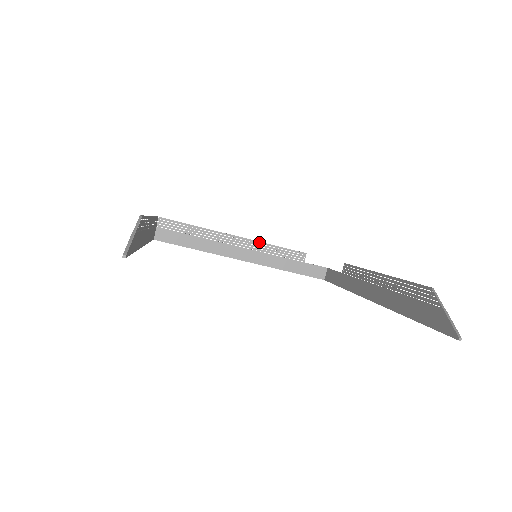
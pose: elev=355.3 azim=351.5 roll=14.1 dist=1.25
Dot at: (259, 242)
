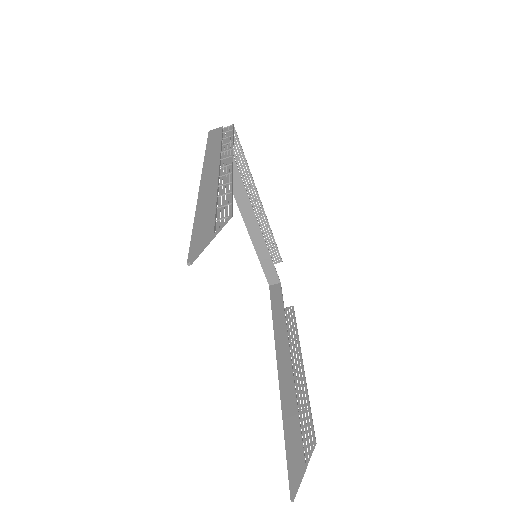
Dot at: (268, 222)
